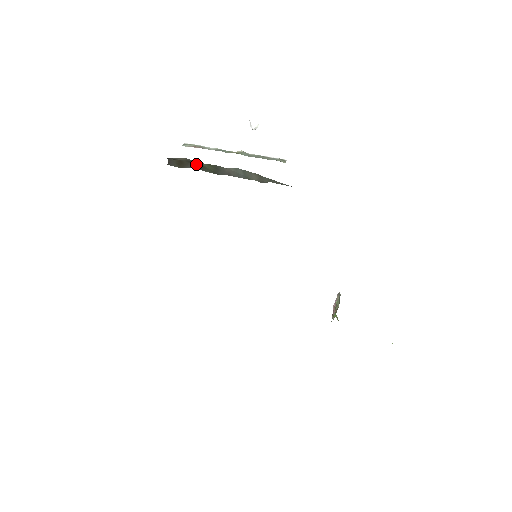
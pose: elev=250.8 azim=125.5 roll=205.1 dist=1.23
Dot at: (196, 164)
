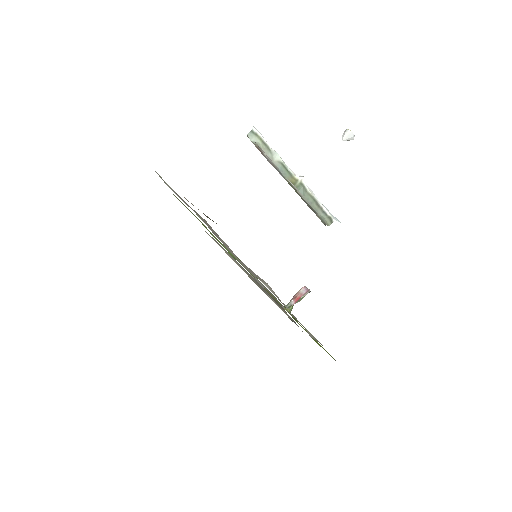
Dot at: occluded
